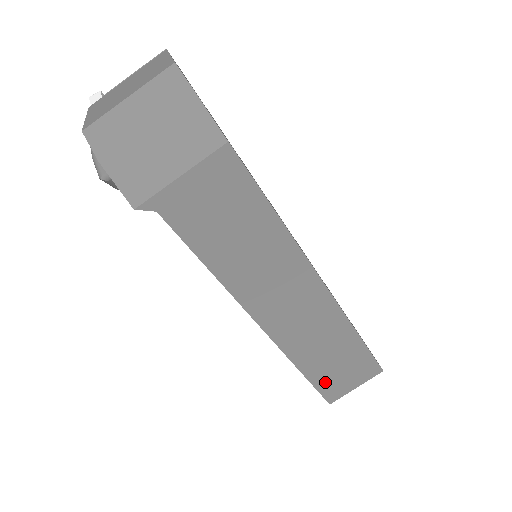
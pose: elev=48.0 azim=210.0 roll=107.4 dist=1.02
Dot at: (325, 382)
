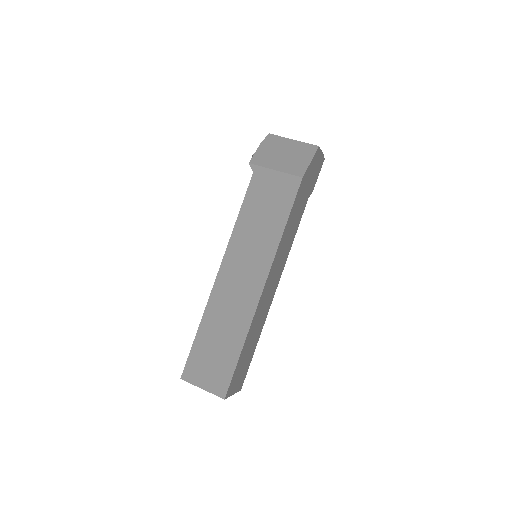
Dot at: (197, 356)
